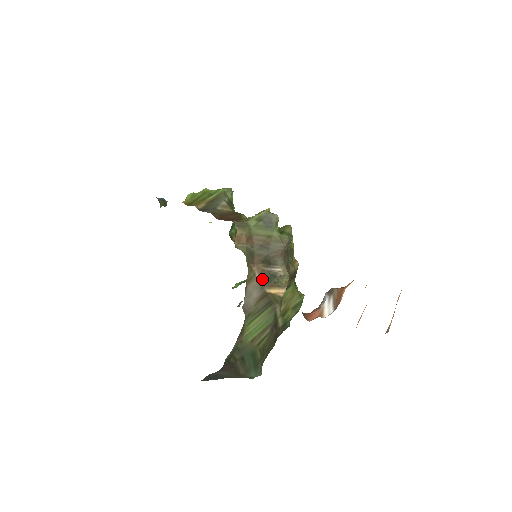
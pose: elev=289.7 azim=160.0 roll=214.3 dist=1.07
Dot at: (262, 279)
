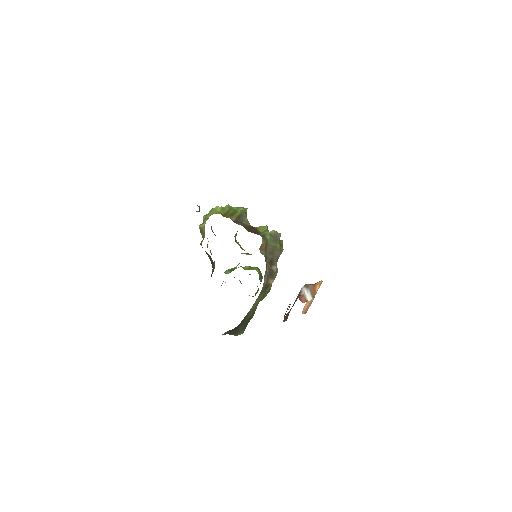
Dot at: (268, 273)
